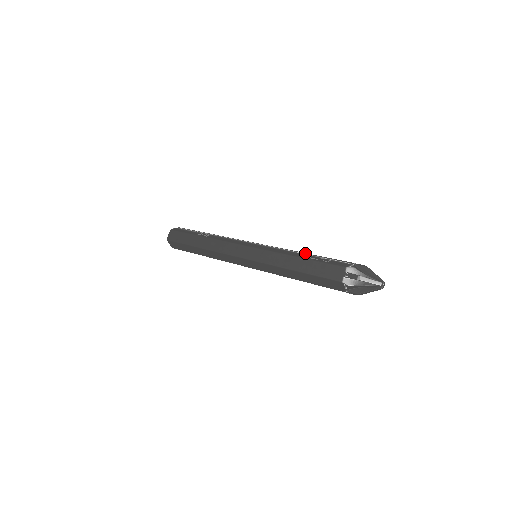
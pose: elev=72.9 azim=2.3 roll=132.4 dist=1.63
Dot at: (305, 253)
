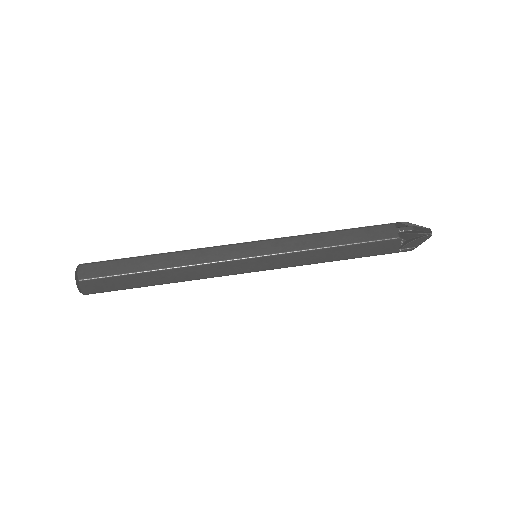
Dot at: occluded
